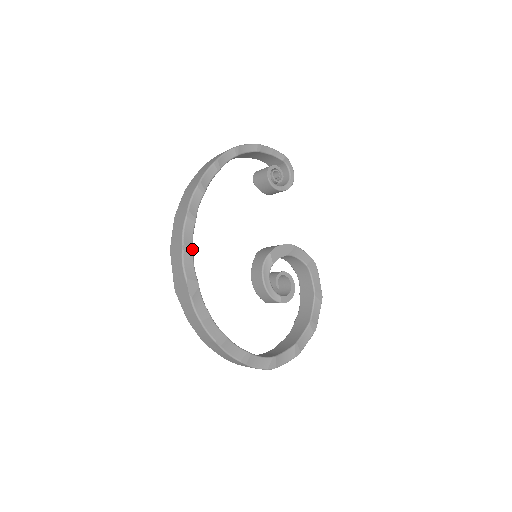
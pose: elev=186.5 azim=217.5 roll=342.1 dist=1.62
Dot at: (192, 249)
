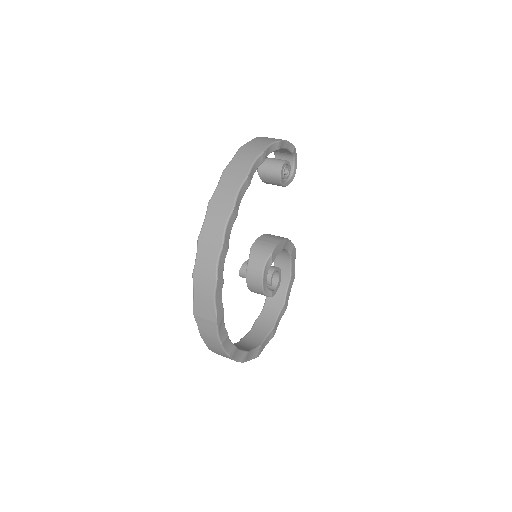
Dot at: (223, 280)
